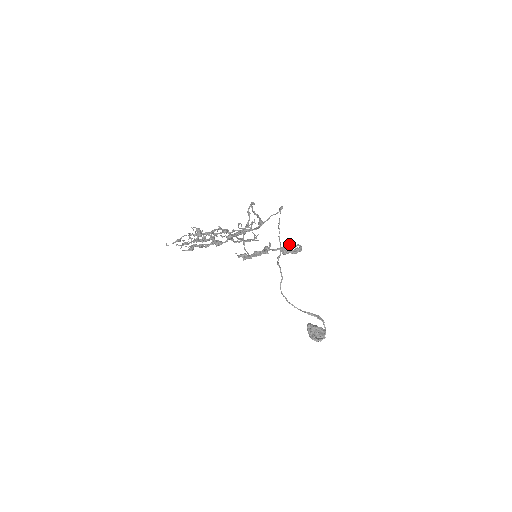
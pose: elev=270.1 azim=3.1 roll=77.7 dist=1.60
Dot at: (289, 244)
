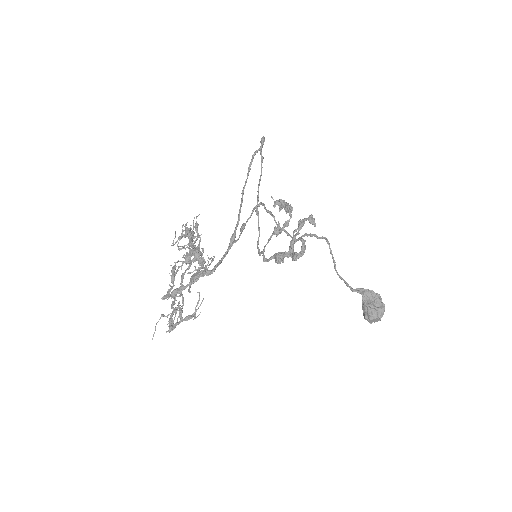
Dot at: (301, 225)
